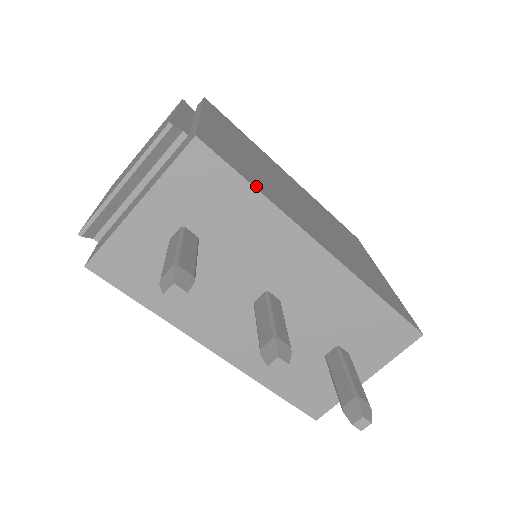
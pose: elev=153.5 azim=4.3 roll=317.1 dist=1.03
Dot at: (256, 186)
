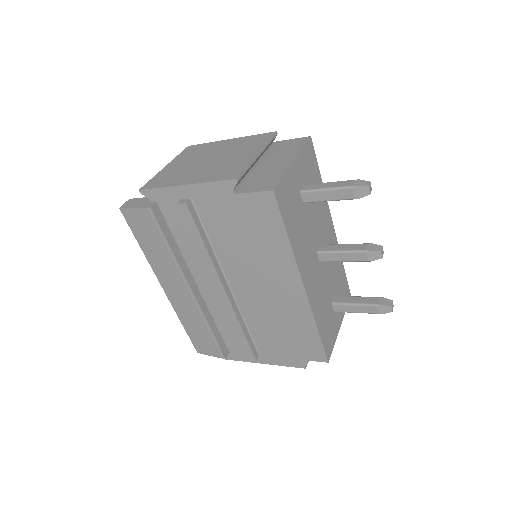
Dot at: occluded
